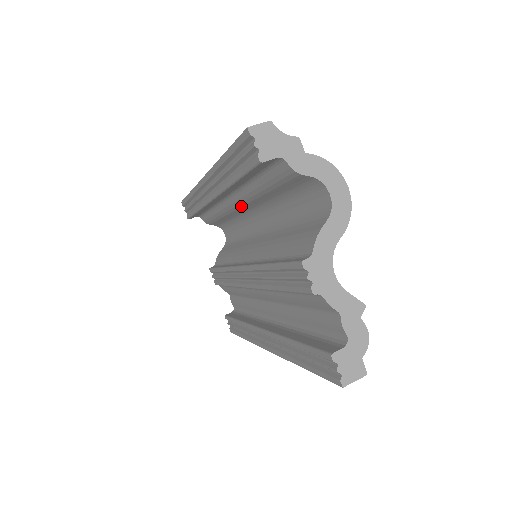
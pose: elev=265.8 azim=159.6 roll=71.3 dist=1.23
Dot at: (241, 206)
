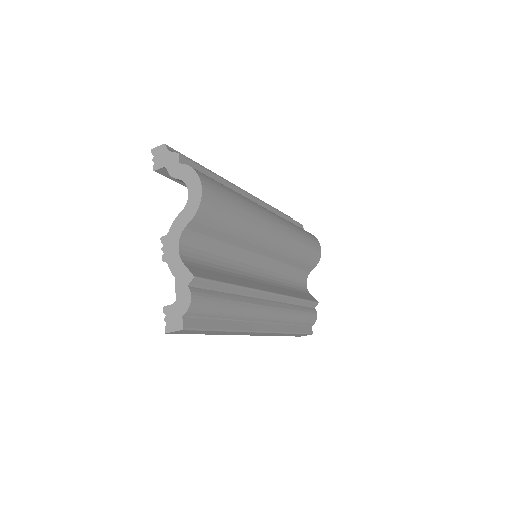
Dot at: occluded
